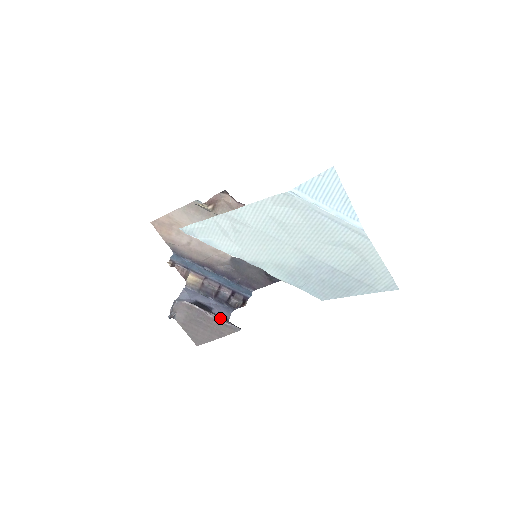
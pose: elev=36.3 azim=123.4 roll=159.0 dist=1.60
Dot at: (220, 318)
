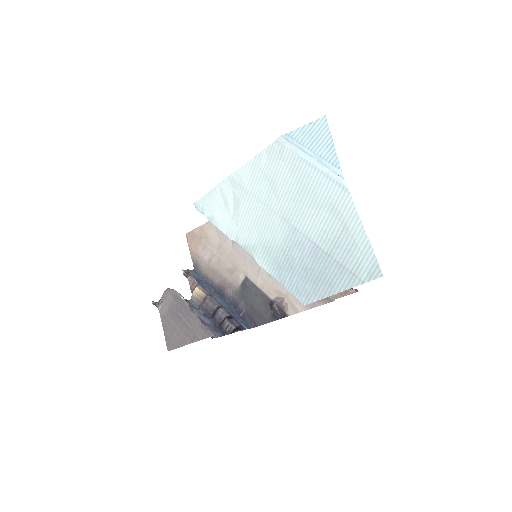
Dot at: occluded
